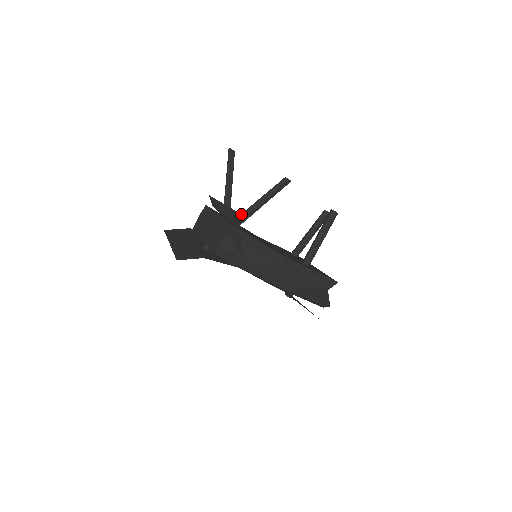
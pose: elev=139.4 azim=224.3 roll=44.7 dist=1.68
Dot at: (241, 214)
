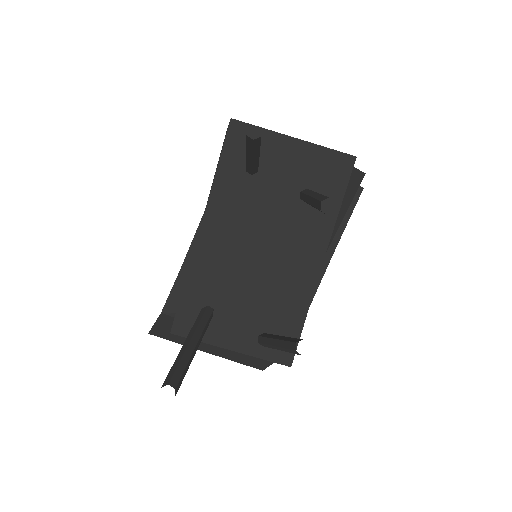
Dot at: occluded
